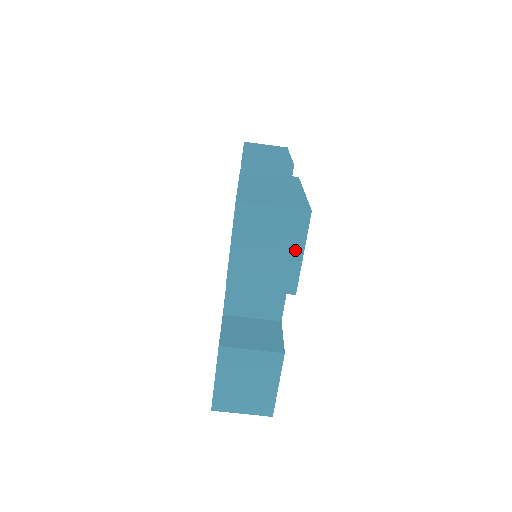
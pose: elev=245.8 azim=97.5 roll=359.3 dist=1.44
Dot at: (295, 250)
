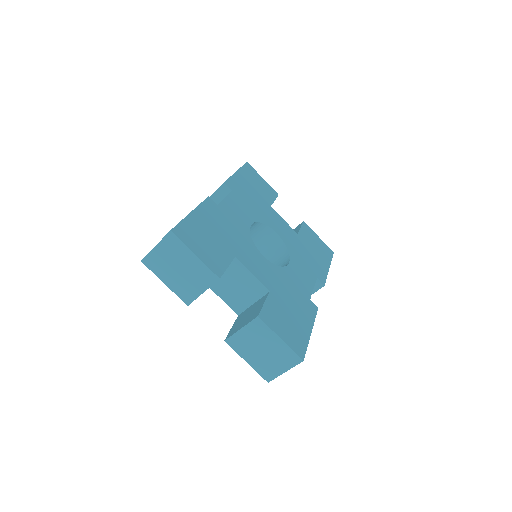
Dot at: (189, 257)
